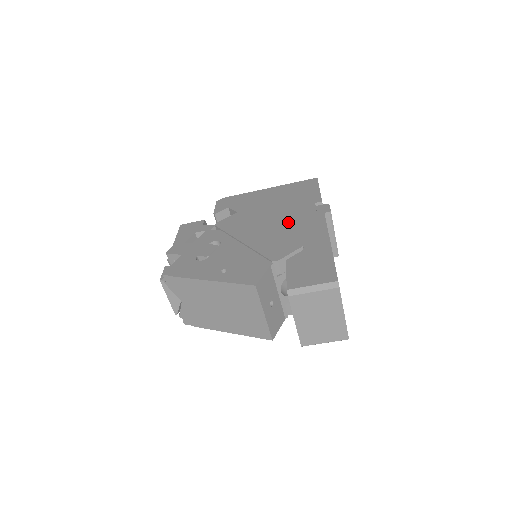
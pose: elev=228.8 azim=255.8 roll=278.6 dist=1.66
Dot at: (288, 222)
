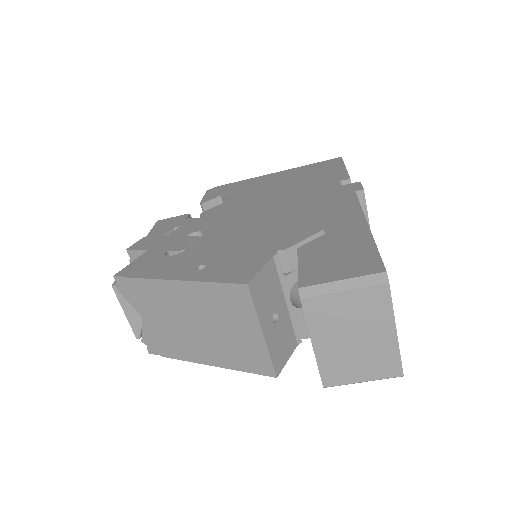
Dot at: (301, 204)
